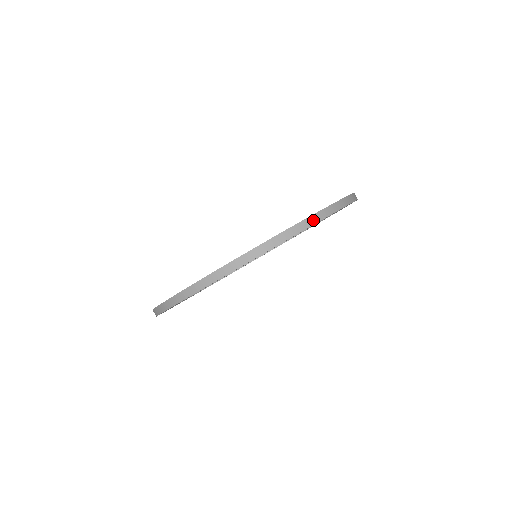
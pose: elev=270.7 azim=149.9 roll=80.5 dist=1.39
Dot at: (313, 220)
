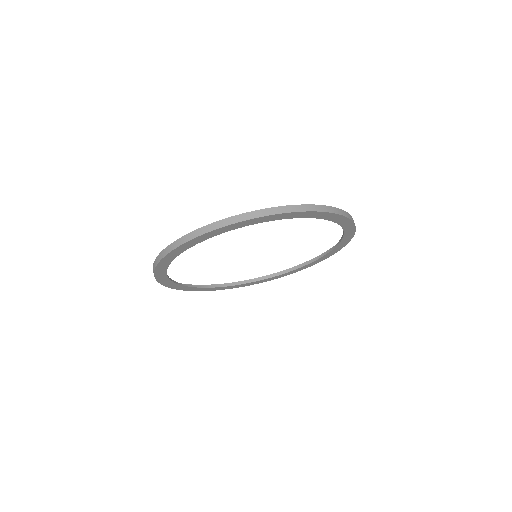
Dot at: (292, 209)
